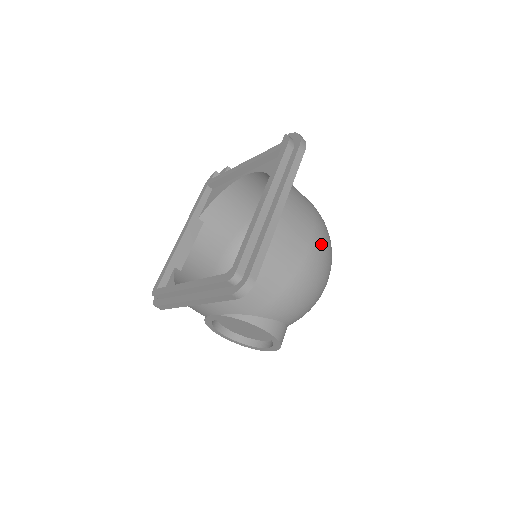
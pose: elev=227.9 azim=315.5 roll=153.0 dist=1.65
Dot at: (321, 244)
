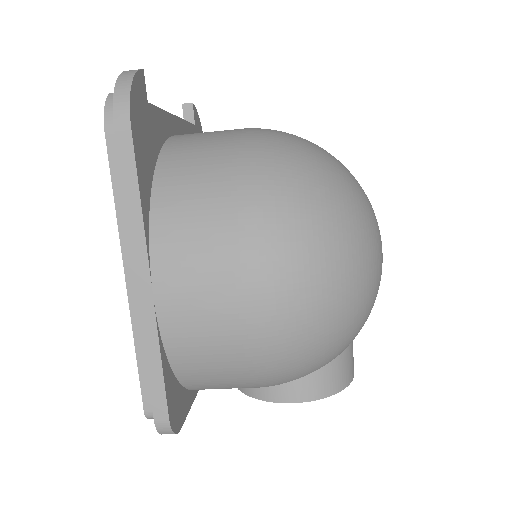
Dot at: (267, 270)
